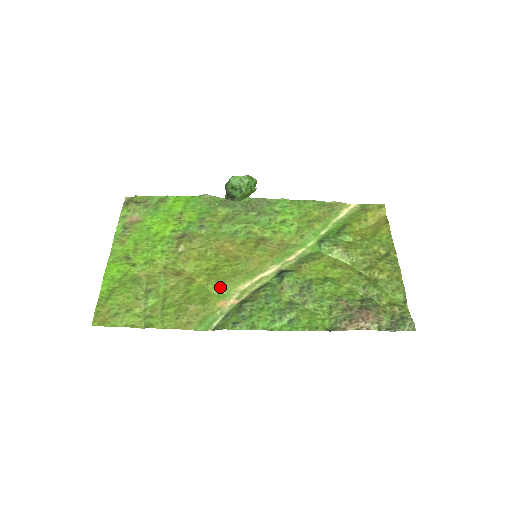
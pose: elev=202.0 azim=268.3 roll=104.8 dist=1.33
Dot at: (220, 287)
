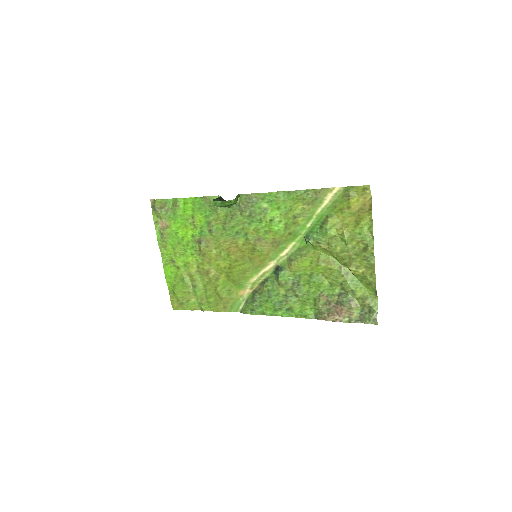
Dot at: (237, 282)
